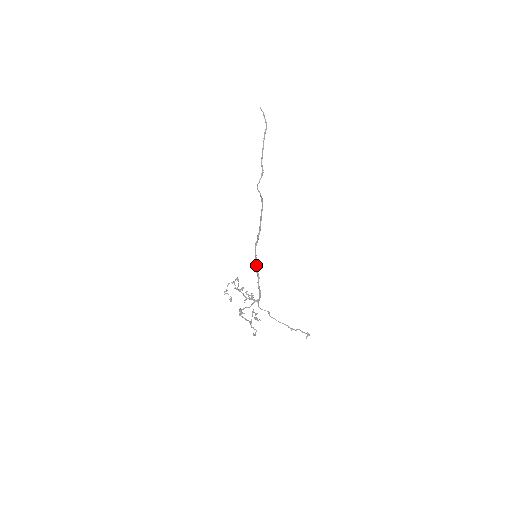
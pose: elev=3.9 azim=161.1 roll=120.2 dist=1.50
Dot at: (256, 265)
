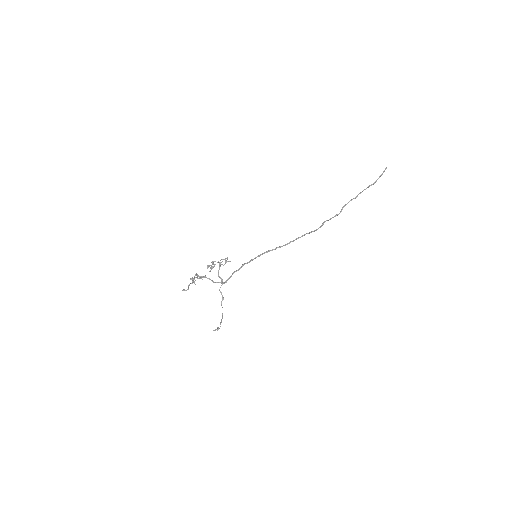
Dot at: (249, 261)
